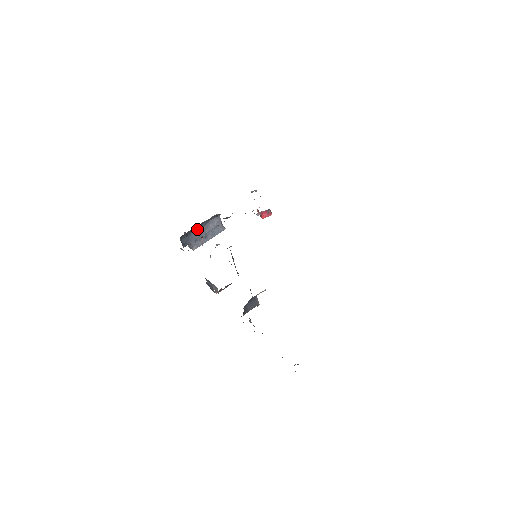
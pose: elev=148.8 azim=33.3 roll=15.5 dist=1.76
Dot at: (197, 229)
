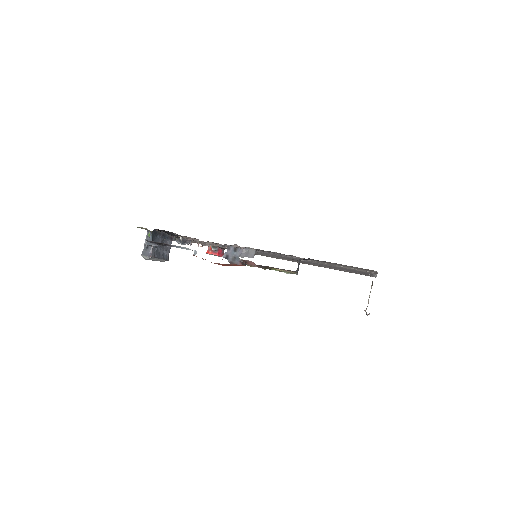
Dot at: (160, 237)
